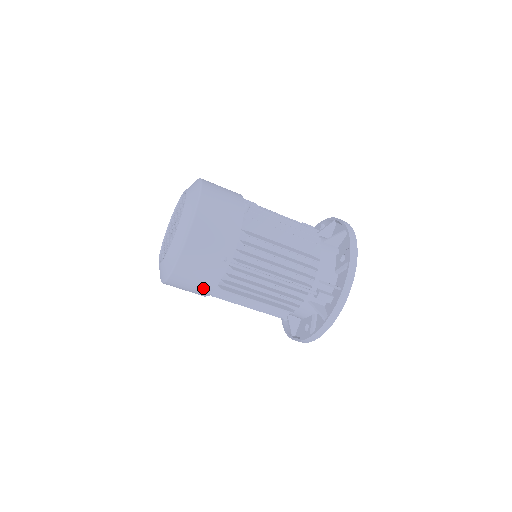
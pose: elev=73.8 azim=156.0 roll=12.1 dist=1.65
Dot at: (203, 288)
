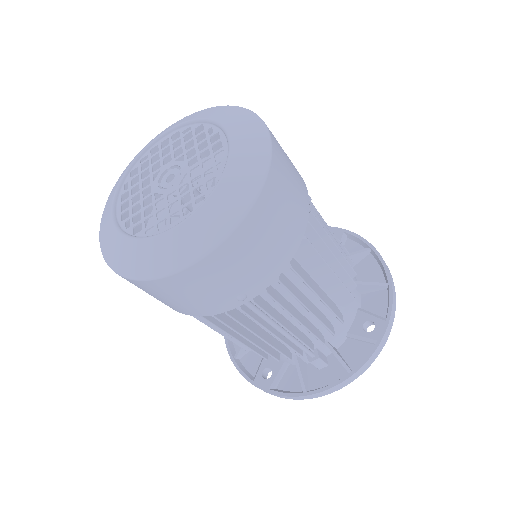
Dot at: (175, 307)
